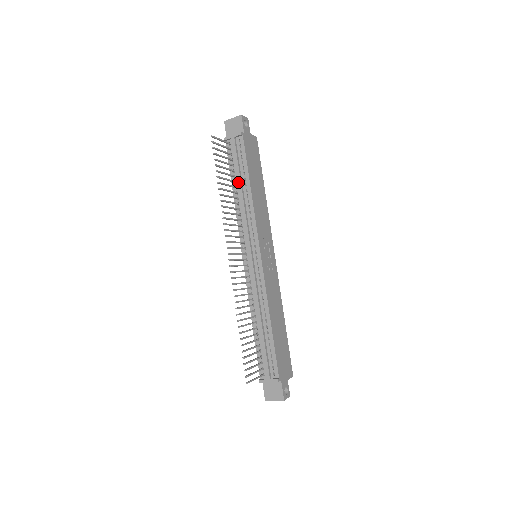
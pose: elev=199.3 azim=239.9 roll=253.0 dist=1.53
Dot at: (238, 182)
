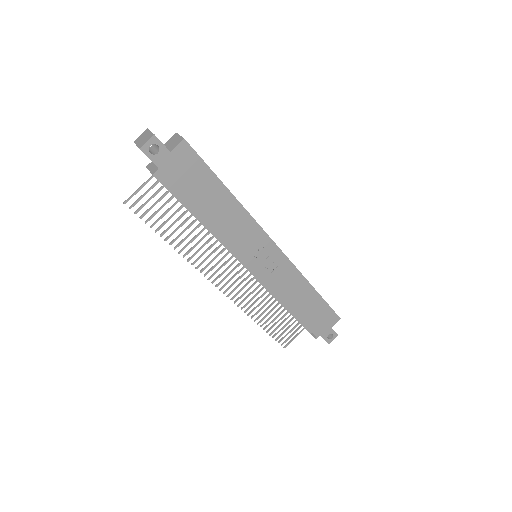
Dot at: (191, 213)
